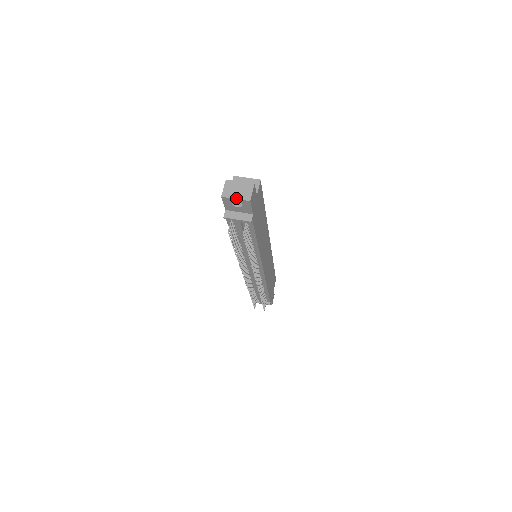
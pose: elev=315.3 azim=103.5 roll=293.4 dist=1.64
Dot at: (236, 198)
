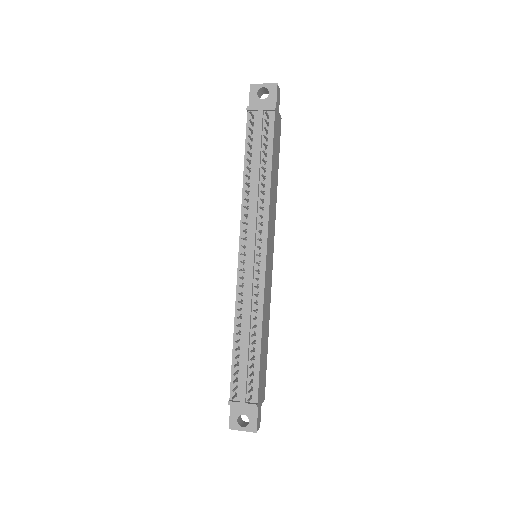
Dot at: (264, 84)
